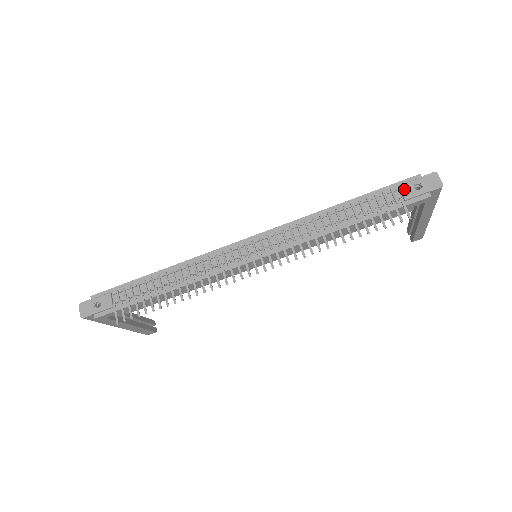
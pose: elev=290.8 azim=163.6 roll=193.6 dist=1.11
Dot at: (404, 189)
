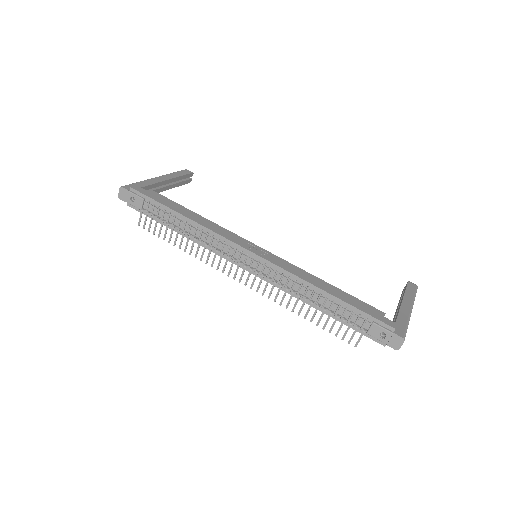
Dot at: (373, 328)
